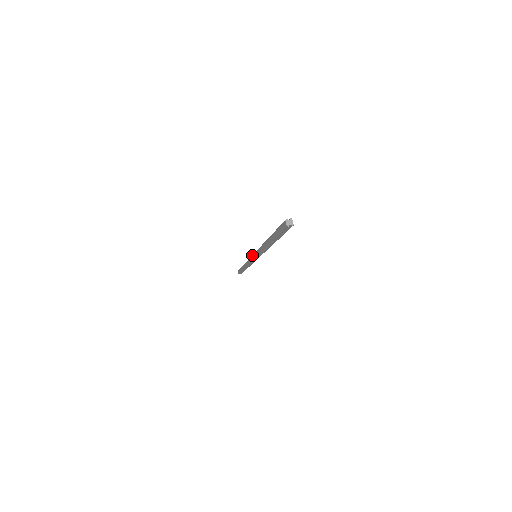
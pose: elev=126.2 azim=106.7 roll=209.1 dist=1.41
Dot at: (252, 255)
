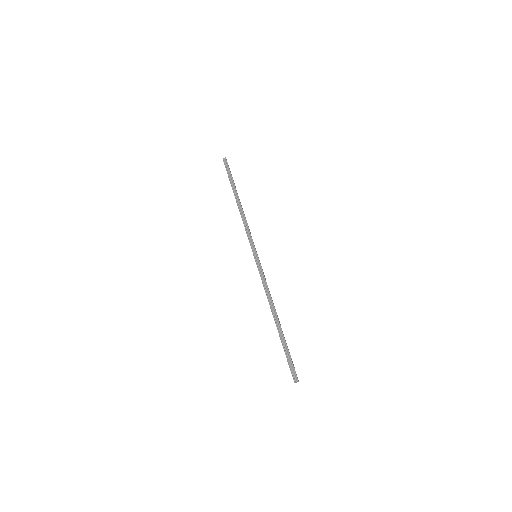
Dot at: (252, 250)
